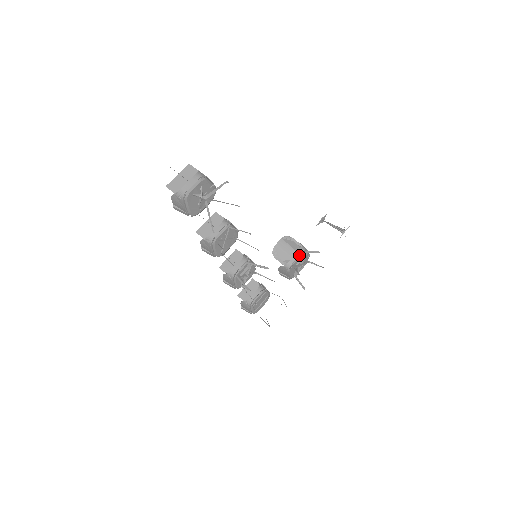
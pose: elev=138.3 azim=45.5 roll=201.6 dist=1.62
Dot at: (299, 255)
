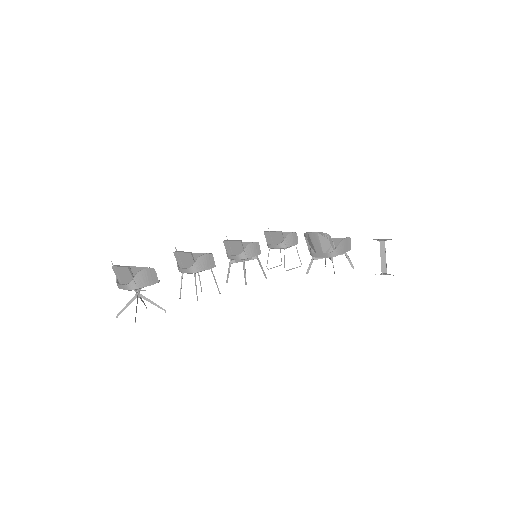
Dot at: occluded
